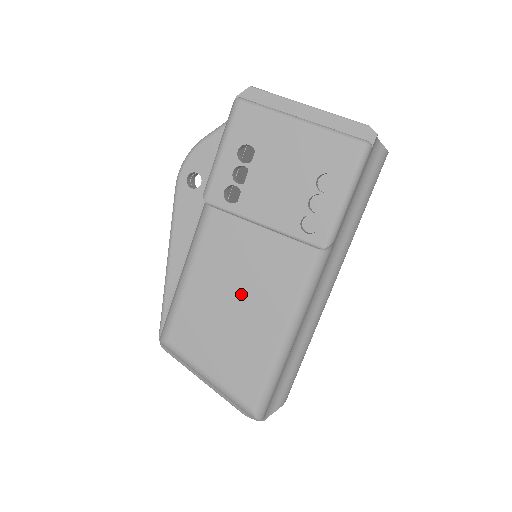
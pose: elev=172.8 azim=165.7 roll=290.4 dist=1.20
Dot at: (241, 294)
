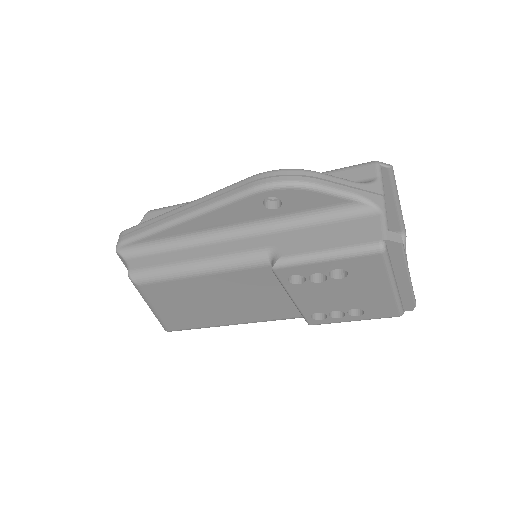
Dot at: (229, 302)
